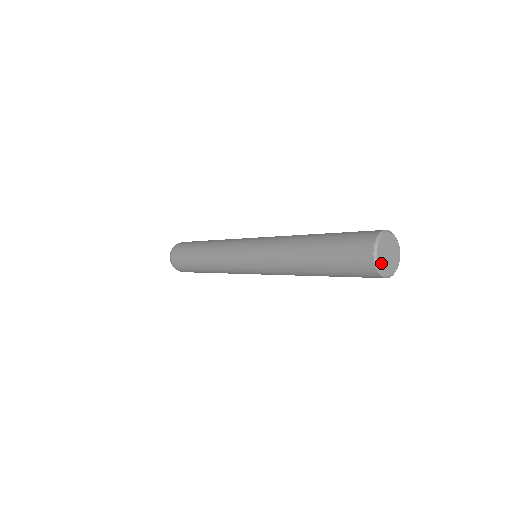
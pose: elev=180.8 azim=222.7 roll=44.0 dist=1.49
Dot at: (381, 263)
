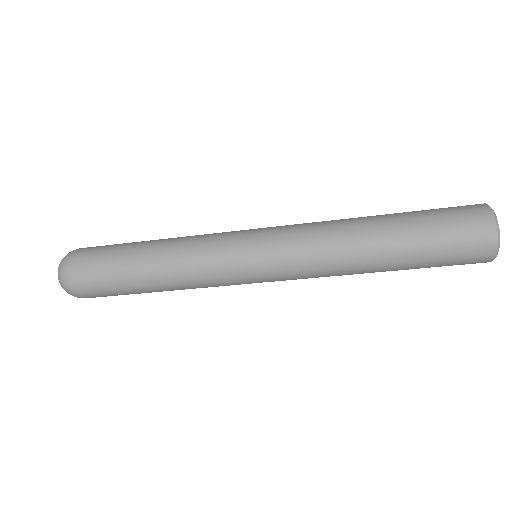
Dot at: (495, 222)
